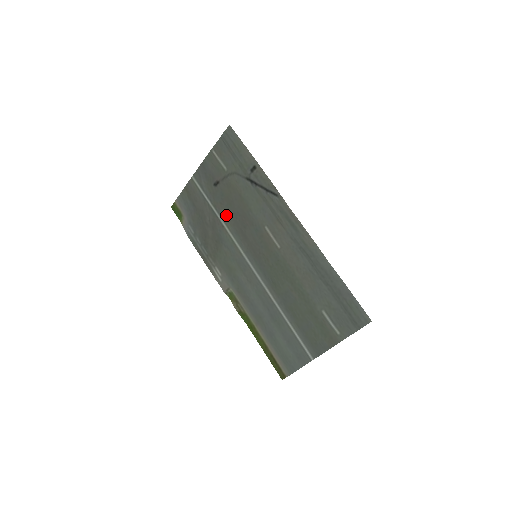
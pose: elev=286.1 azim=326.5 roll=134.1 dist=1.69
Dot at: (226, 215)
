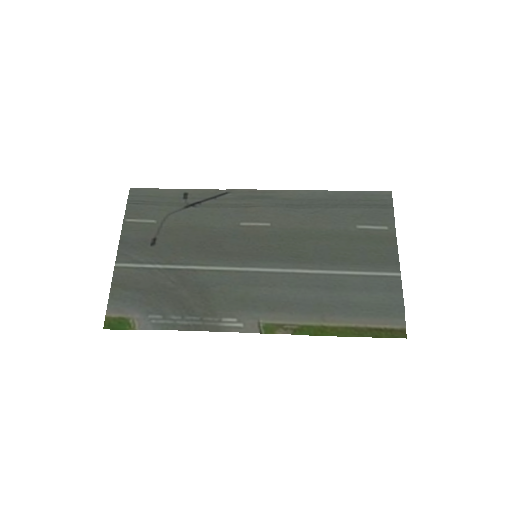
Dot at: (189, 257)
